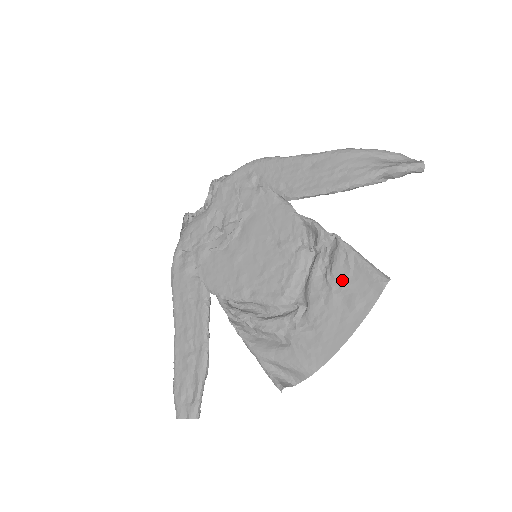
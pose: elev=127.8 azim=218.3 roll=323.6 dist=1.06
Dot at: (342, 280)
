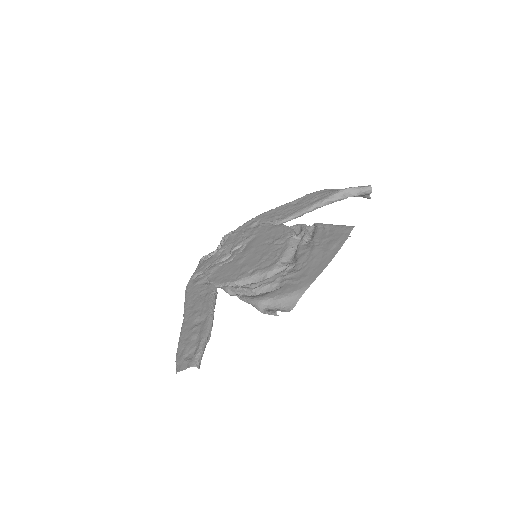
Dot at: (321, 238)
